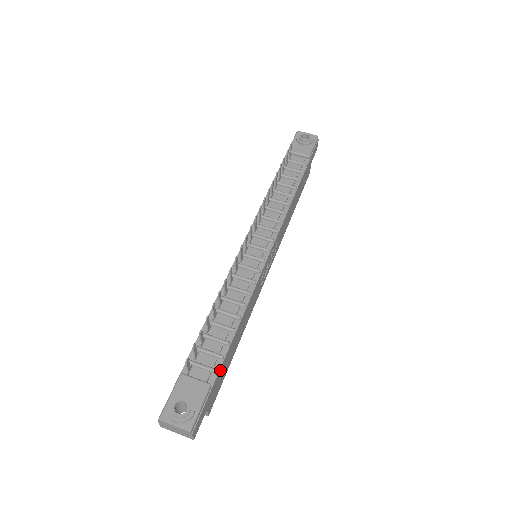
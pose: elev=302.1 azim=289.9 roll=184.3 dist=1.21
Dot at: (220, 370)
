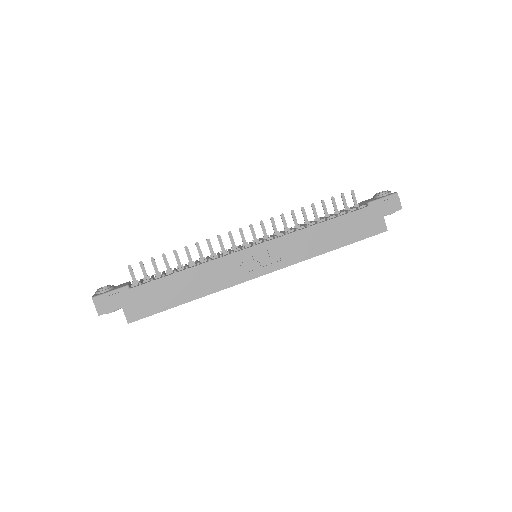
Dot at: (145, 287)
